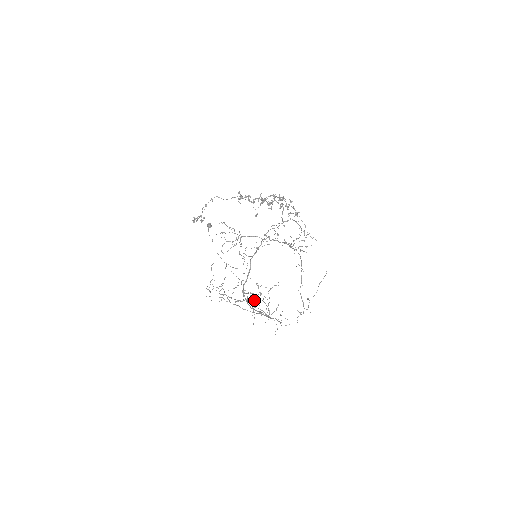
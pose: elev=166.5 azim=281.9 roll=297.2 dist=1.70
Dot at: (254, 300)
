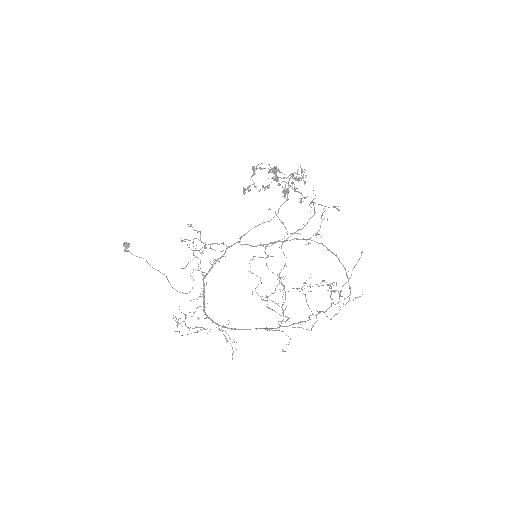
Dot at: occluded
